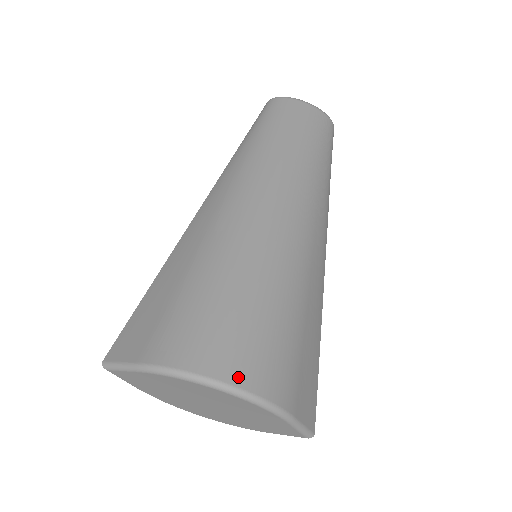
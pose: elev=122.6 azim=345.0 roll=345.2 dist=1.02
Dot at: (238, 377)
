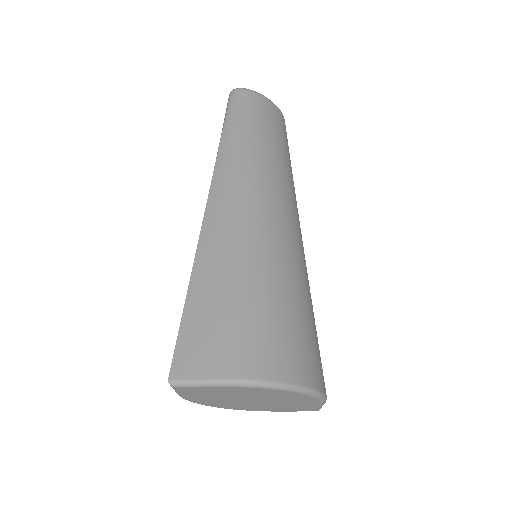
Dot at: (308, 379)
